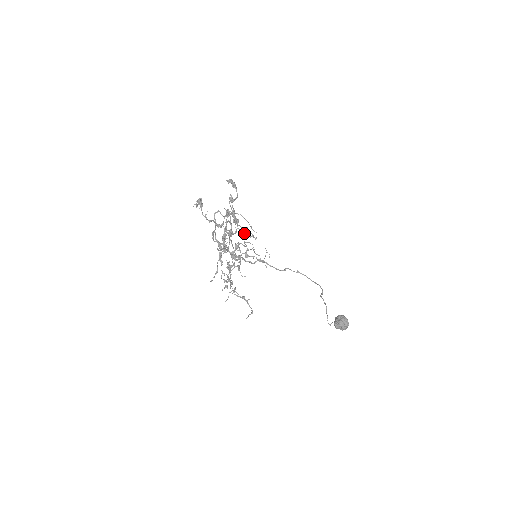
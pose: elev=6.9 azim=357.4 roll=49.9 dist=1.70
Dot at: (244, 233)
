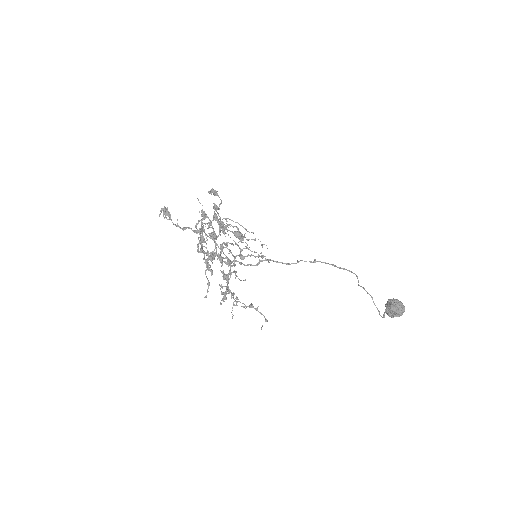
Dot at: (236, 236)
